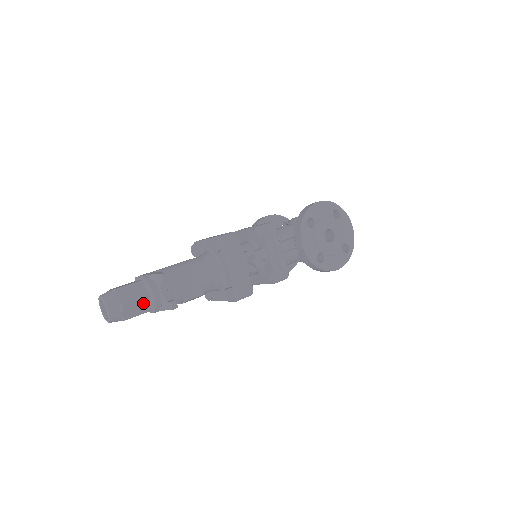
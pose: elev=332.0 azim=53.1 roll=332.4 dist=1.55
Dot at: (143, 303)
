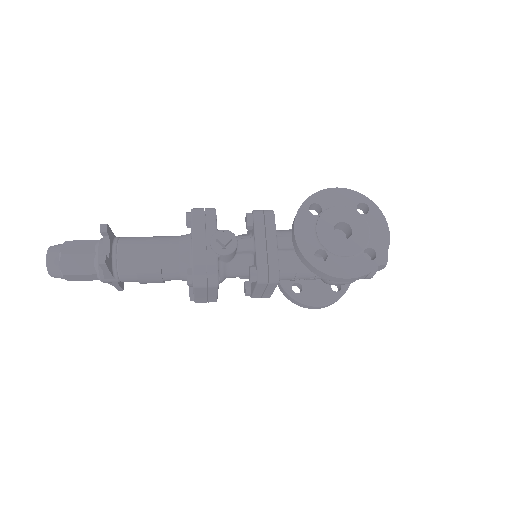
Dot at: (86, 261)
